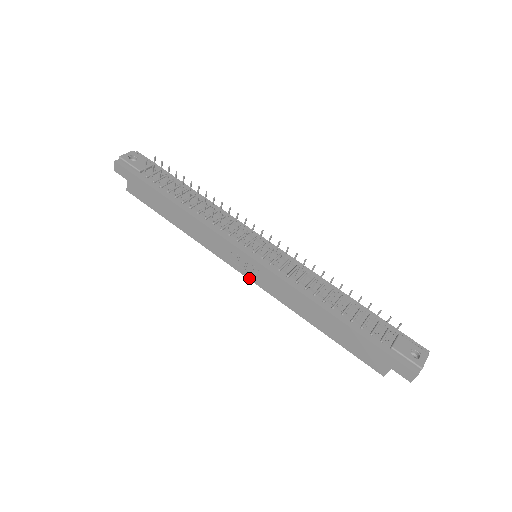
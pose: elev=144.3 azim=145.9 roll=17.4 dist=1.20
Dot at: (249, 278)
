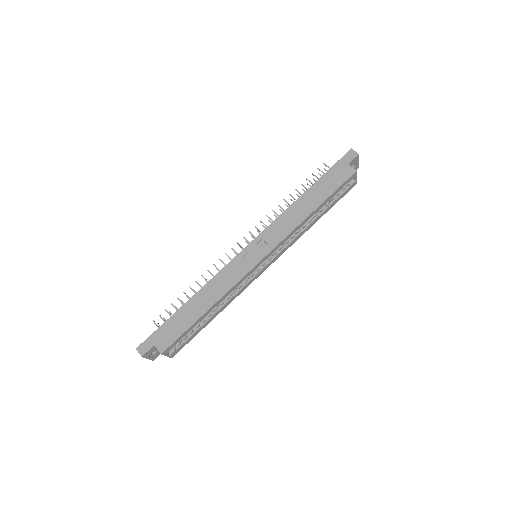
Dot at: (265, 255)
